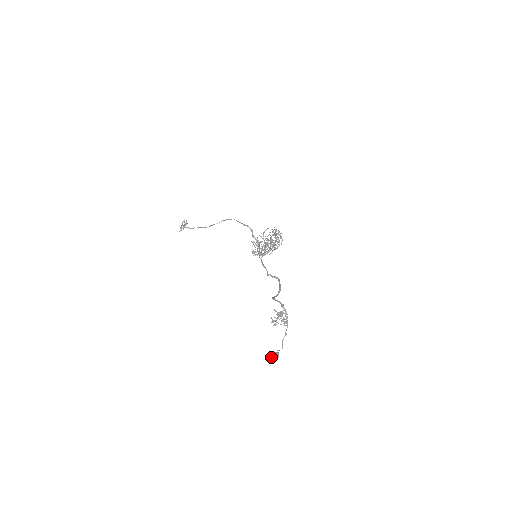
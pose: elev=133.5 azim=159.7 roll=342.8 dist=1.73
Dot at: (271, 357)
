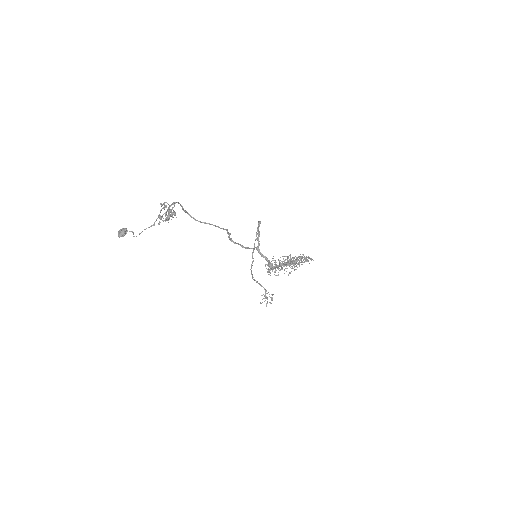
Dot at: (119, 232)
